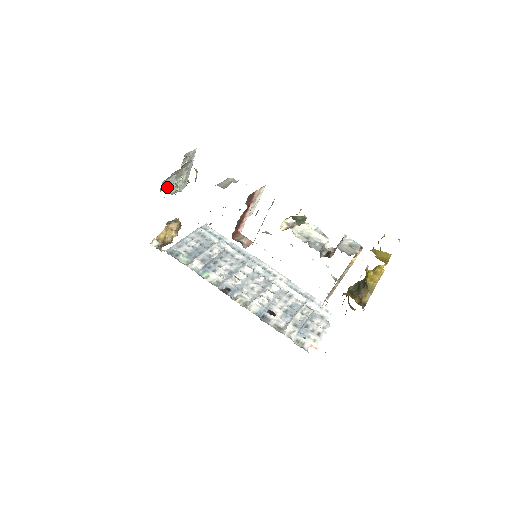
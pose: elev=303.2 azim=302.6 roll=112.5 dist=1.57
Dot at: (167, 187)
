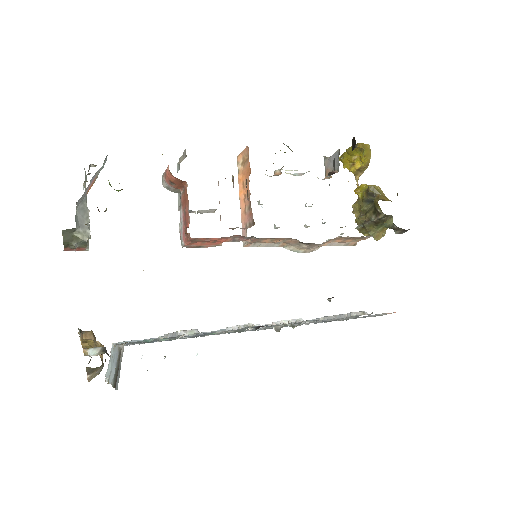
Dot at: (80, 222)
